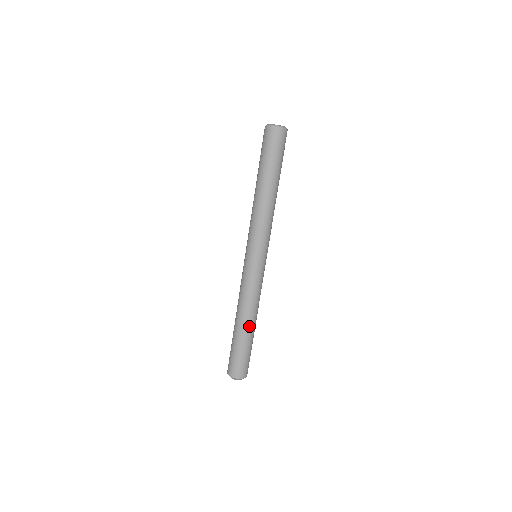
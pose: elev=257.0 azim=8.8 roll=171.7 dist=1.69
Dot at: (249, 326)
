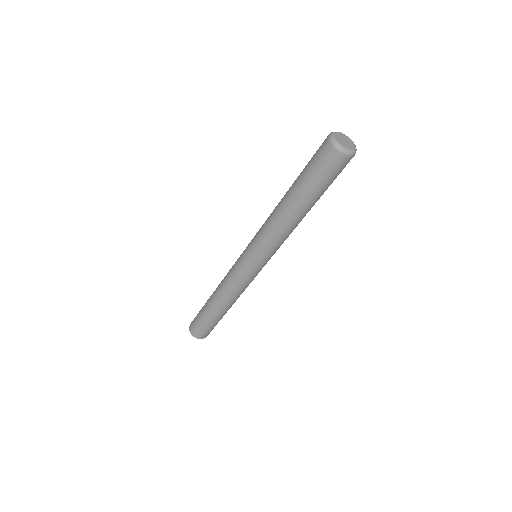
Dot at: occluded
